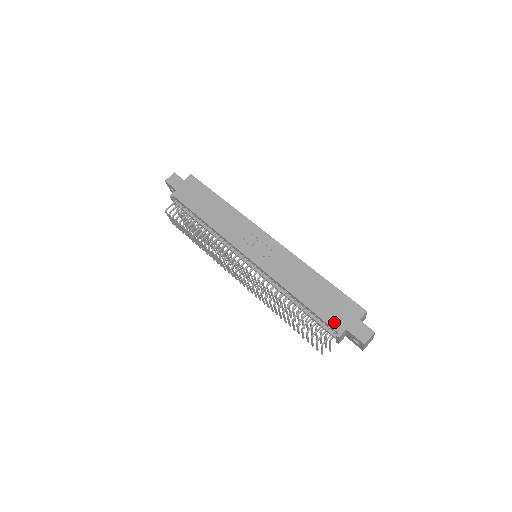
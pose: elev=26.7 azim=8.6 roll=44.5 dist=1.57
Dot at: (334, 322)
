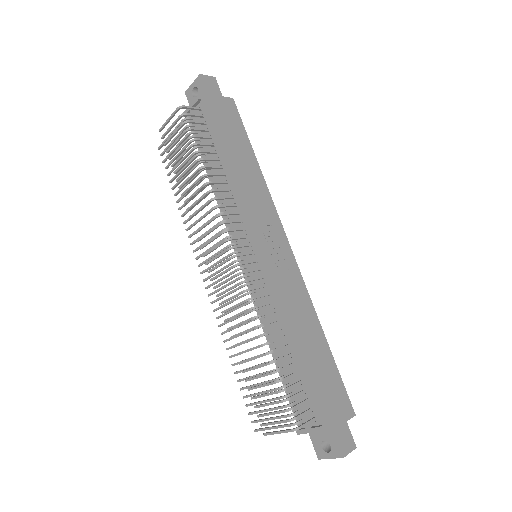
Dot at: (323, 407)
